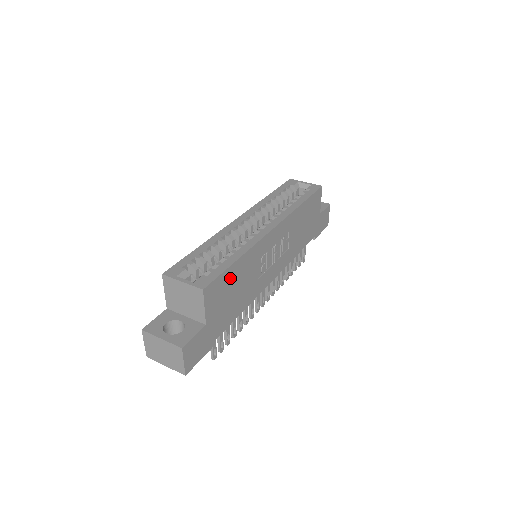
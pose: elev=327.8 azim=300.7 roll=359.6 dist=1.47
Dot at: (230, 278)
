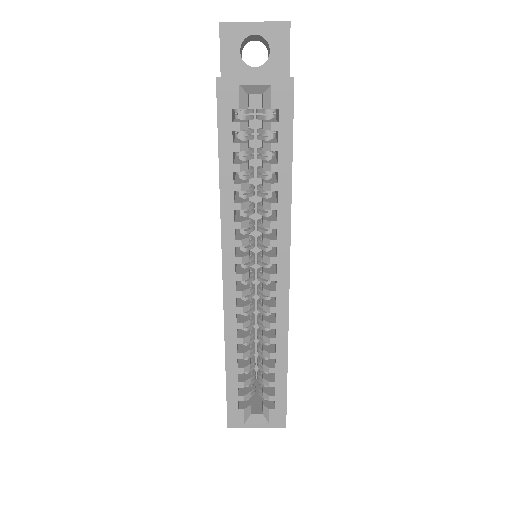
Dot at: occluded
